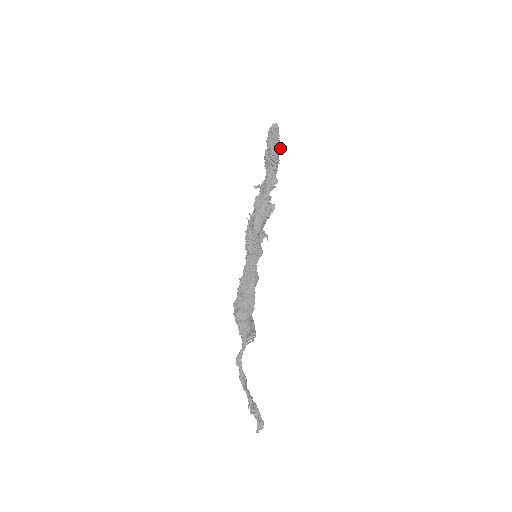
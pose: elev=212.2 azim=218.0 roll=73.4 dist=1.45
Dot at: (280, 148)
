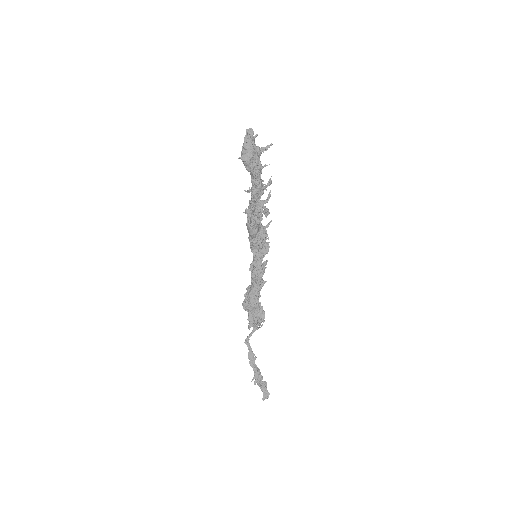
Dot at: (265, 150)
